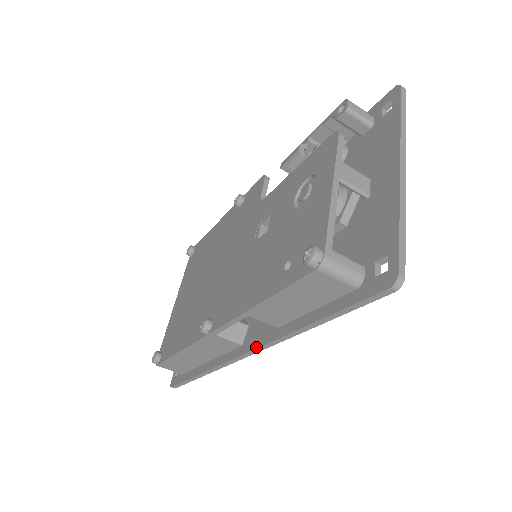
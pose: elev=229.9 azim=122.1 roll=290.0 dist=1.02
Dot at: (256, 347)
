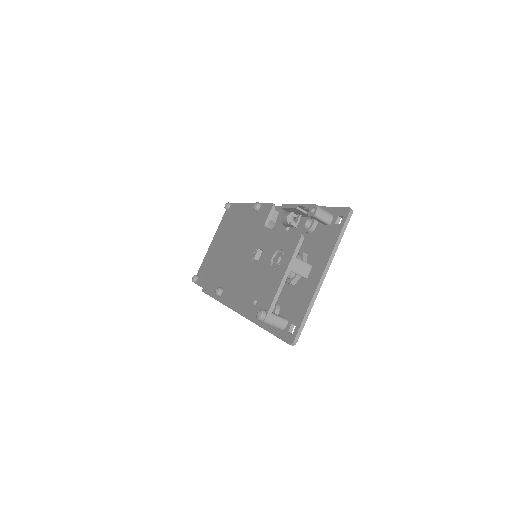
Dot at: (242, 315)
